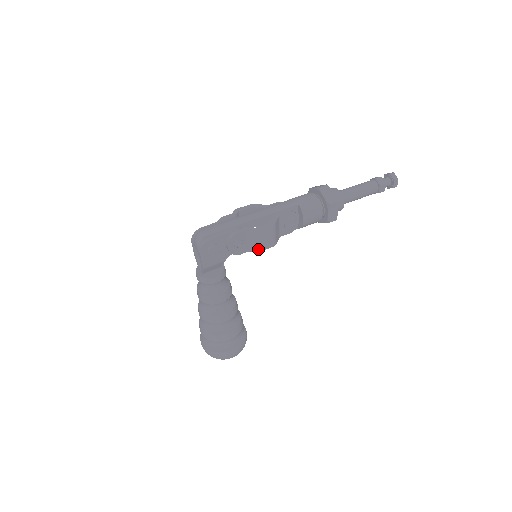
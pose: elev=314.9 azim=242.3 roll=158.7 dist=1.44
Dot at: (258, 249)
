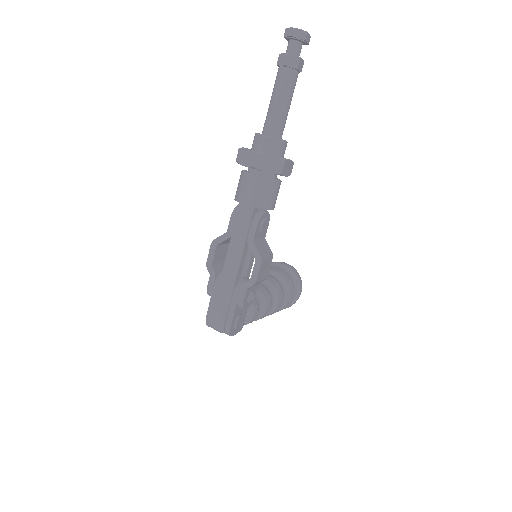
Dot at: (265, 277)
